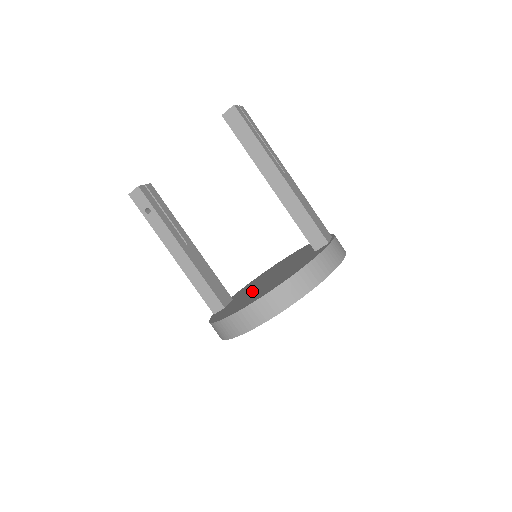
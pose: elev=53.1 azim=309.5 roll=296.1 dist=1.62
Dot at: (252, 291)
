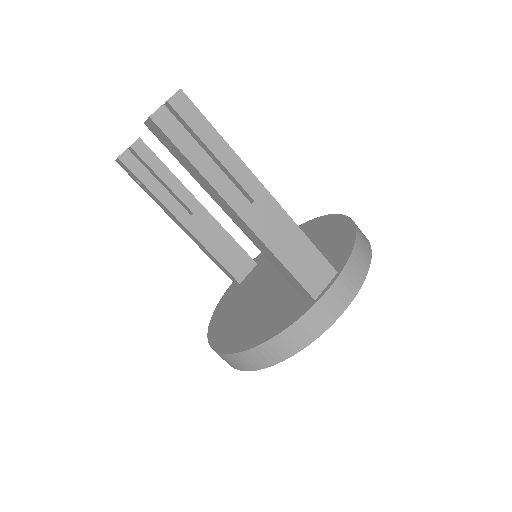
Dot at: (253, 292)
